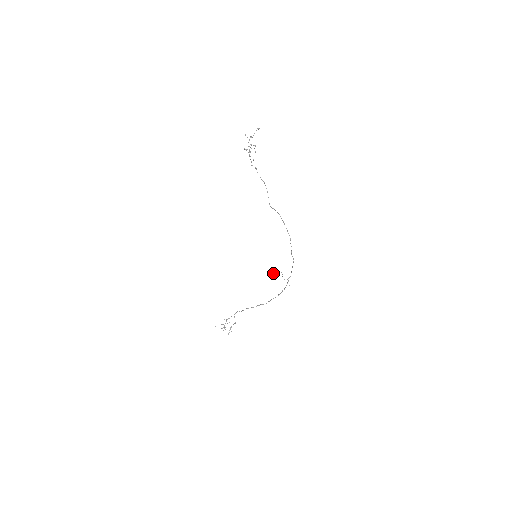
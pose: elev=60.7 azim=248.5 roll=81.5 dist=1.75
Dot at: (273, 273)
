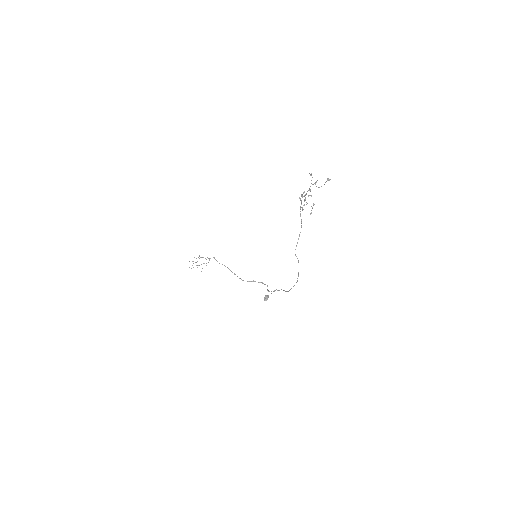
Dot at: (265, 299)
